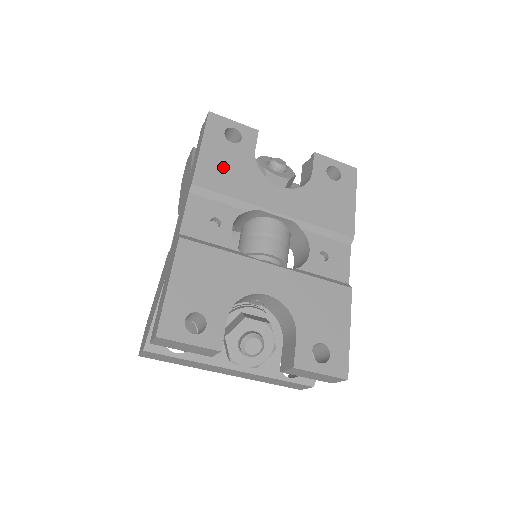
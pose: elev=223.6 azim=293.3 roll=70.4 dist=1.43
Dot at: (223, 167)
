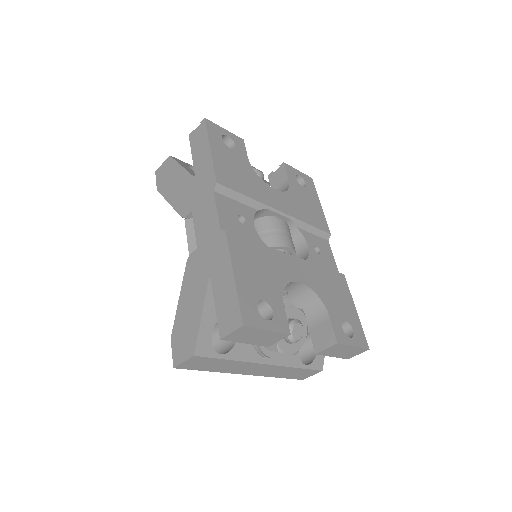
Dot at: (232, 169)
